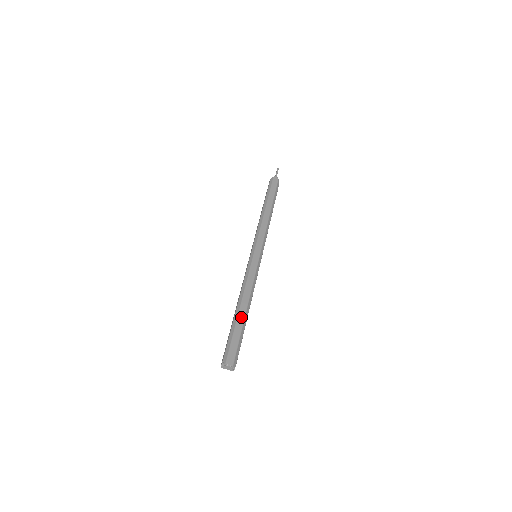
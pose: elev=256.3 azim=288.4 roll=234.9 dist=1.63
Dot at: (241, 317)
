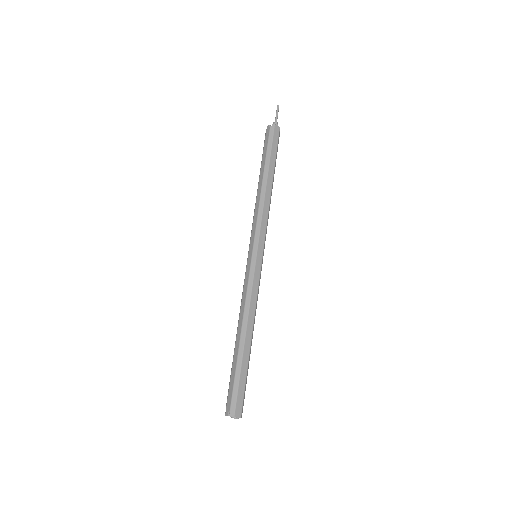
Dot at: (246, 352)
